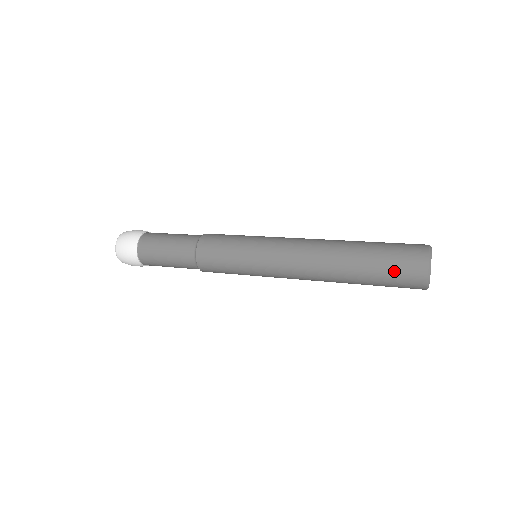
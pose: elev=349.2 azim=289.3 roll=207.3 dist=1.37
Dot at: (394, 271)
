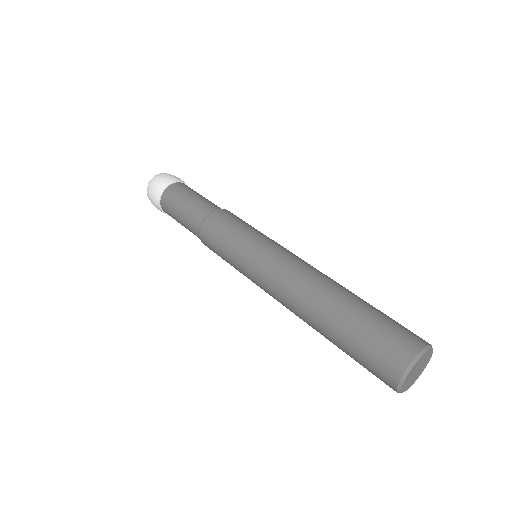
Dot at: (363, 364)
